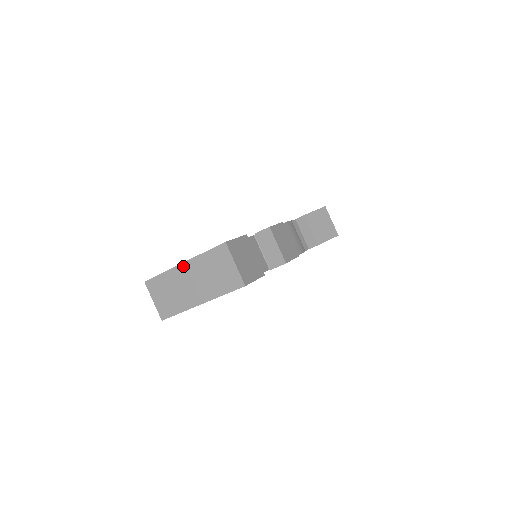
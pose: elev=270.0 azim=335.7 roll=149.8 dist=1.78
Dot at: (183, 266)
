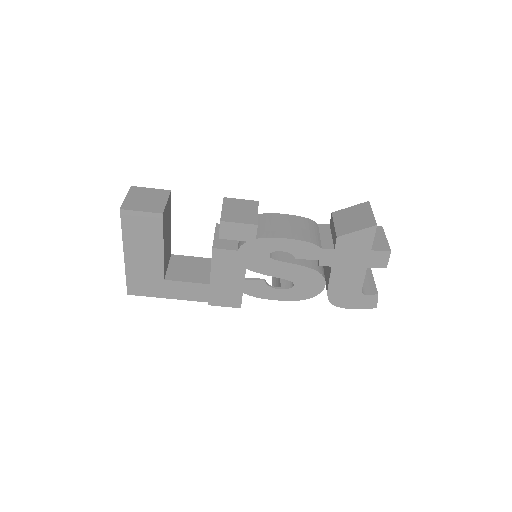
Dot at: occluded
